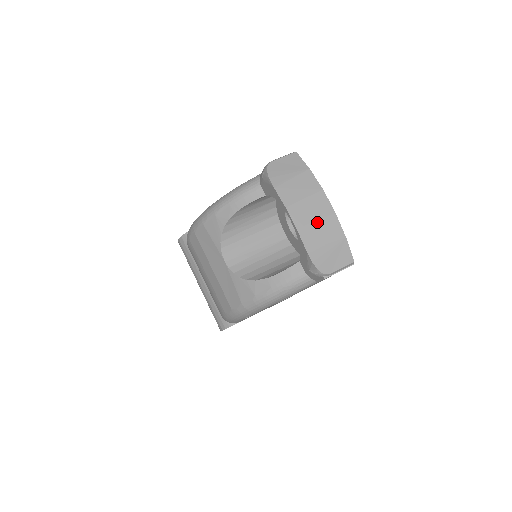
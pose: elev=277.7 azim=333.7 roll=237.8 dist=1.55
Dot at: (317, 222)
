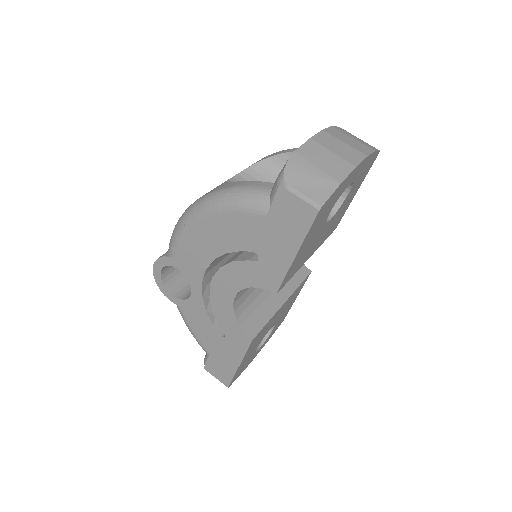
Dot at: (332, 153)
